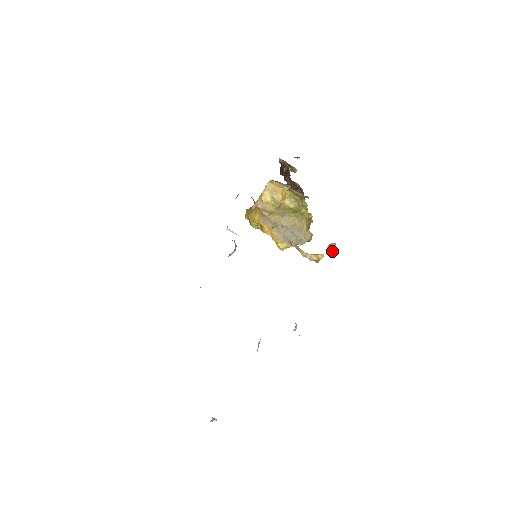
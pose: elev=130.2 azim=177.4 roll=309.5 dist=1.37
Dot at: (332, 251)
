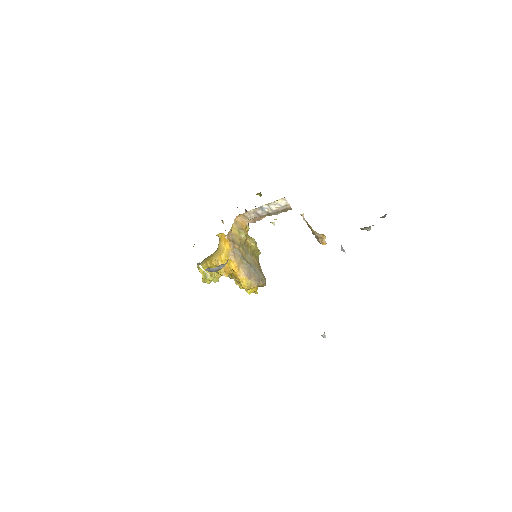
Dot at: (323, 241)
